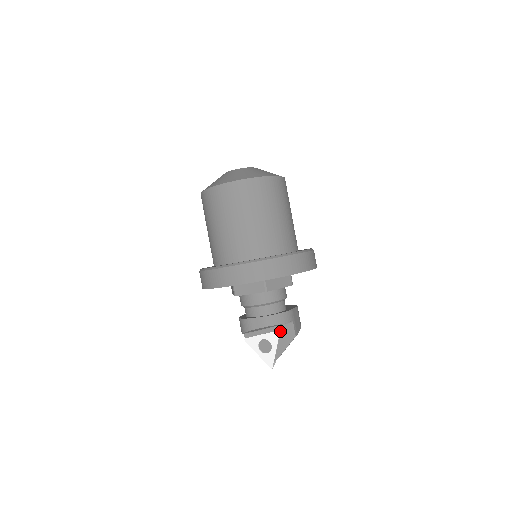
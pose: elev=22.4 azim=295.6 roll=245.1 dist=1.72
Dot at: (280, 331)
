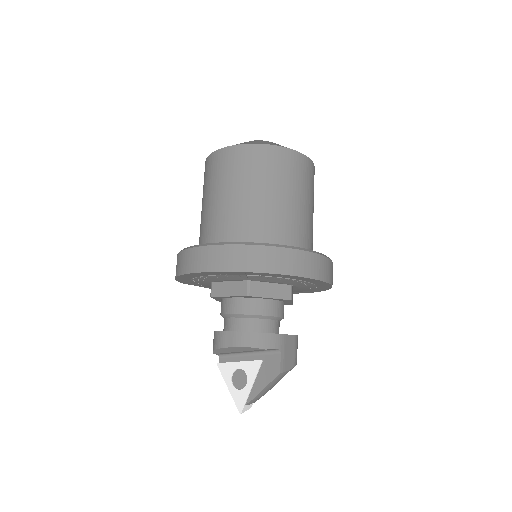
Dot at: (262, 361)
